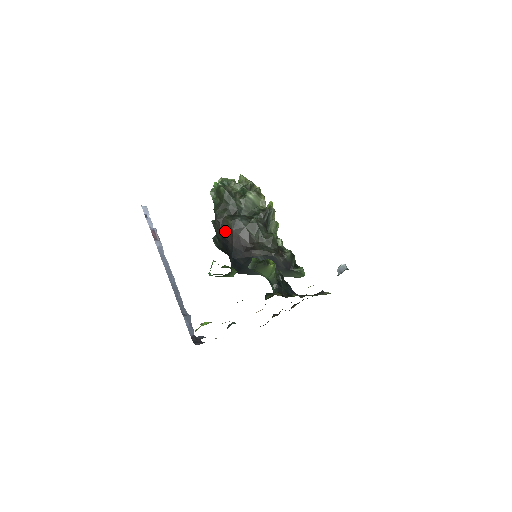
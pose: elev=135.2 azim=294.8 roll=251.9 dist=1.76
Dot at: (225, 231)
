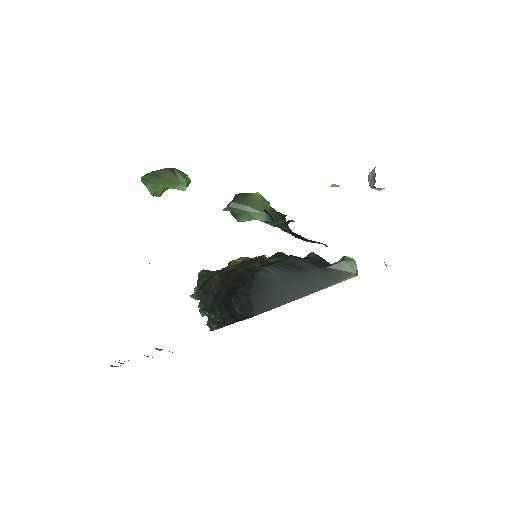
Dot at: (214, 289)
